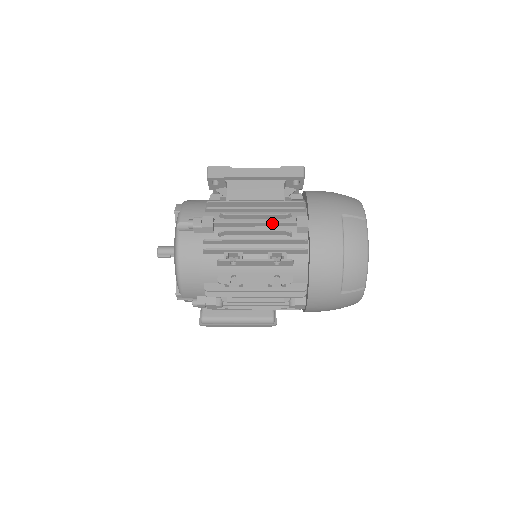
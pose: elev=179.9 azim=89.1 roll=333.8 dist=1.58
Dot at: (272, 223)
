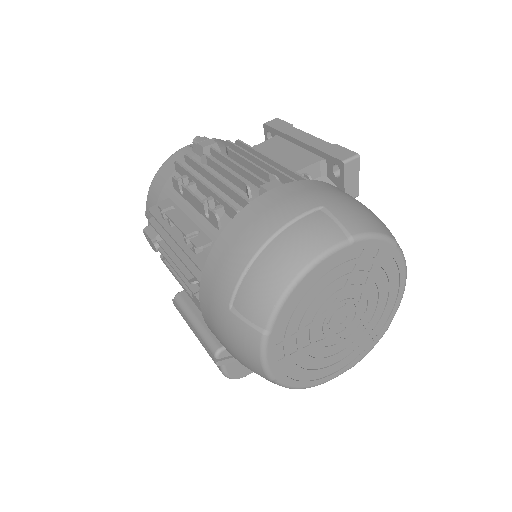
Dot at: (248, 173)
